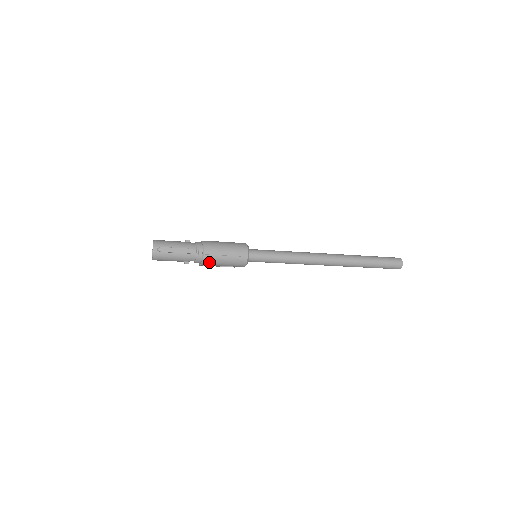
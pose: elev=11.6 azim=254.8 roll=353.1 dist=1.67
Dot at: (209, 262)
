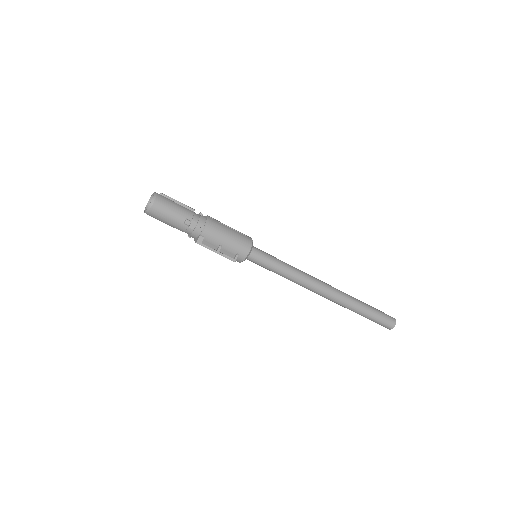
Dot at: (214, 226)
